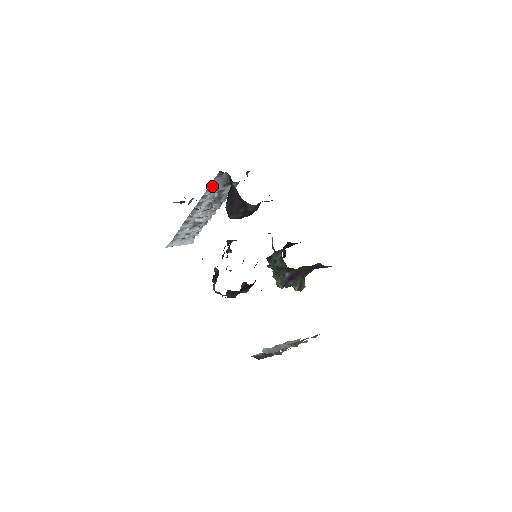
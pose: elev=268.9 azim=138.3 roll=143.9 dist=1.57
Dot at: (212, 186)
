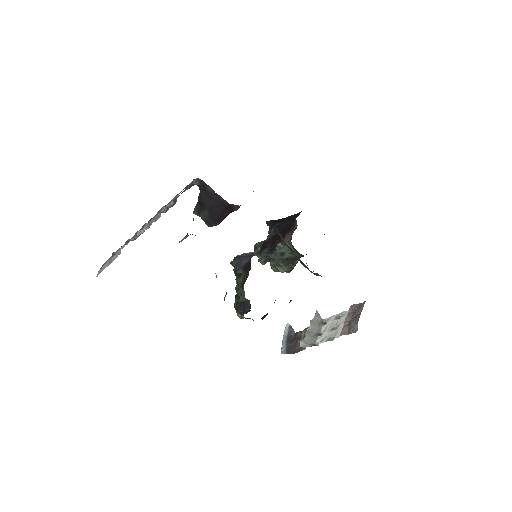
Dot at: (174, 198)
